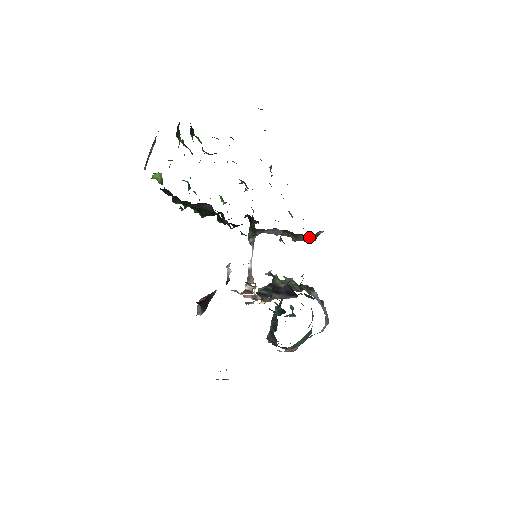
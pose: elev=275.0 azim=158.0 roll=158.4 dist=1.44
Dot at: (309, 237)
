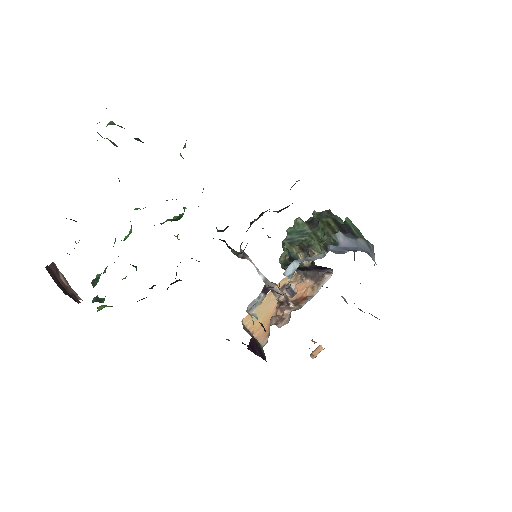
Dot at: occluded
